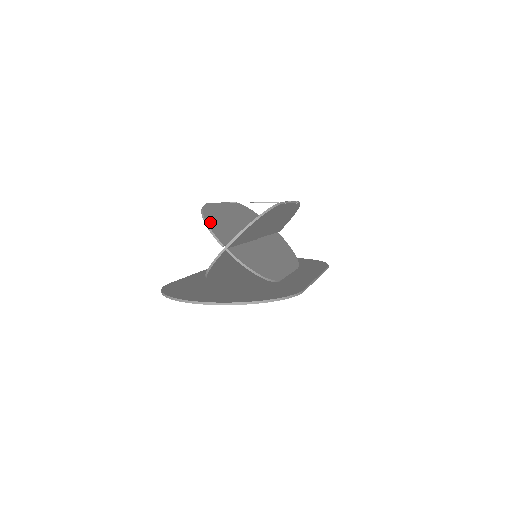
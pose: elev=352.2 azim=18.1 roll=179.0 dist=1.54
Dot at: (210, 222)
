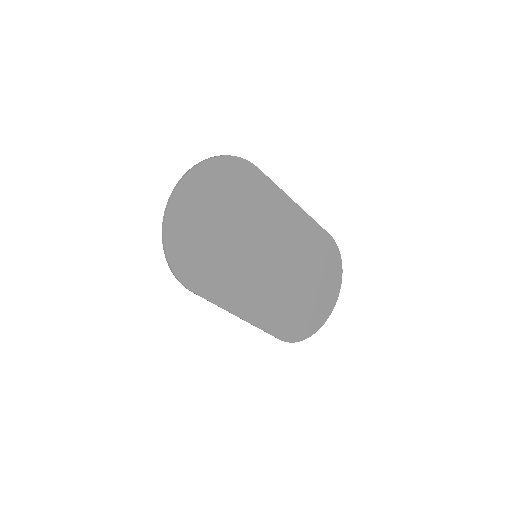
Dot at: occluded
